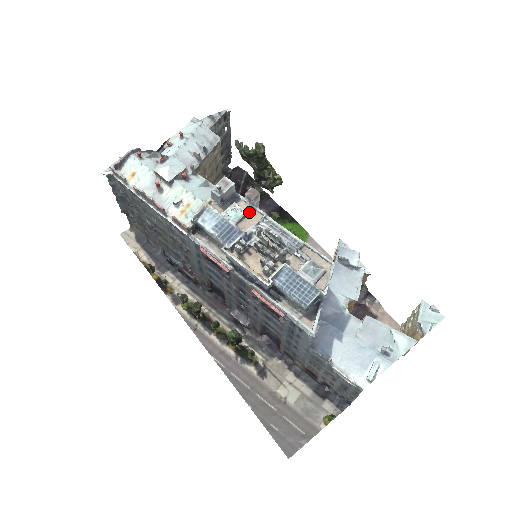
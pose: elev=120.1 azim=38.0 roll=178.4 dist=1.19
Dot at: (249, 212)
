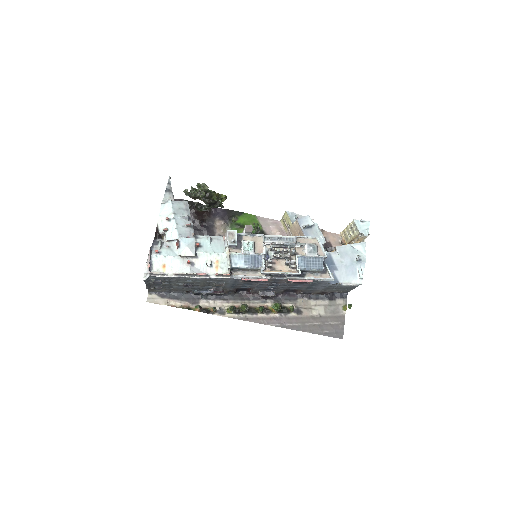
Dot at: (253, 240)
